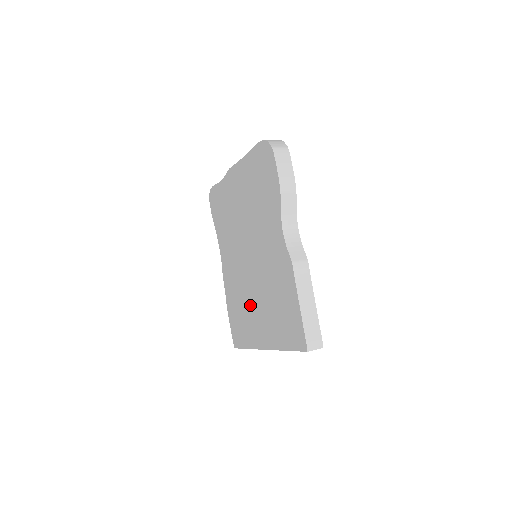
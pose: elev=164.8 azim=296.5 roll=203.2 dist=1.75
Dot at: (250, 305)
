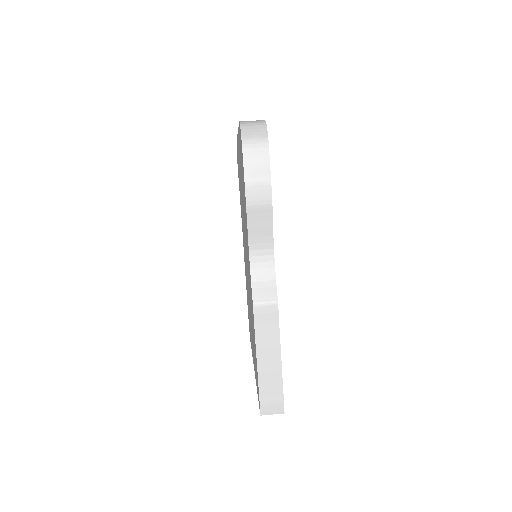
Dot at: (249, 309)
